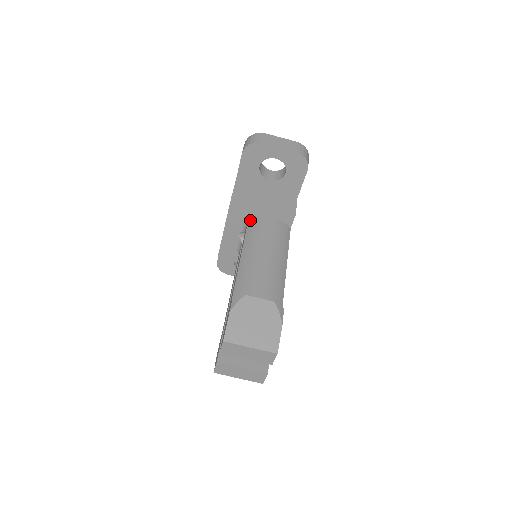
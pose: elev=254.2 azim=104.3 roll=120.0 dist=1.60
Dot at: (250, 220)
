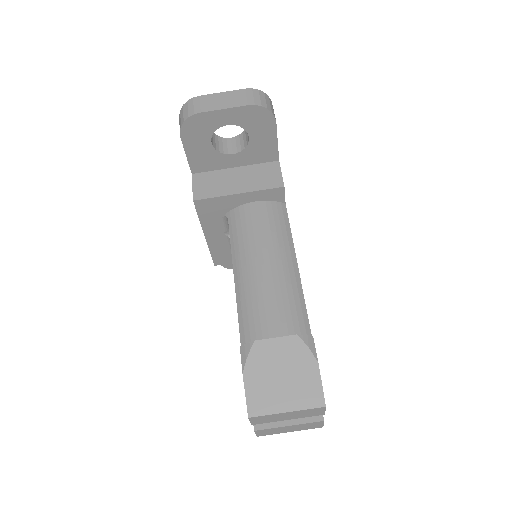
Dot at: (229, 216)
